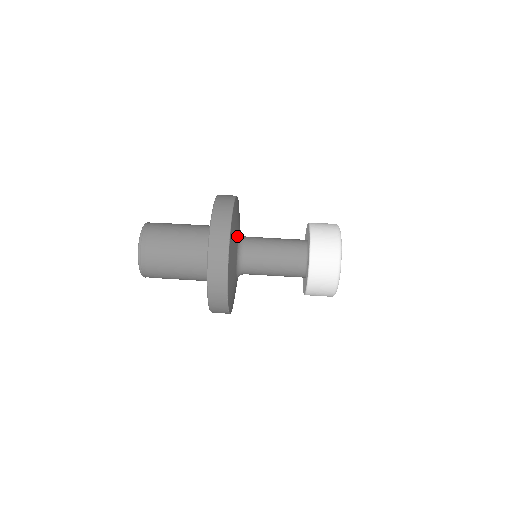
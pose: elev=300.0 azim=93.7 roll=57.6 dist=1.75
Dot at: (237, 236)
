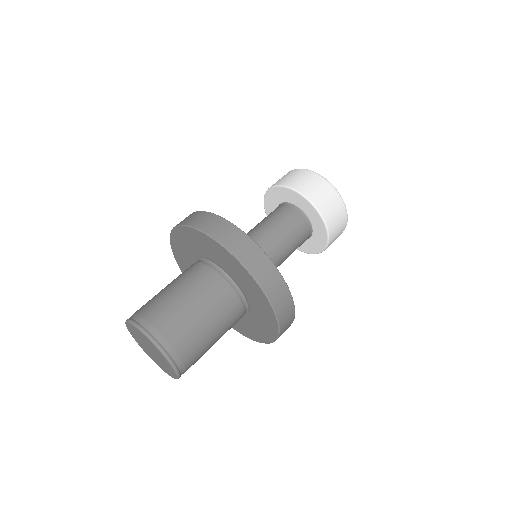
Dot at: occluded
